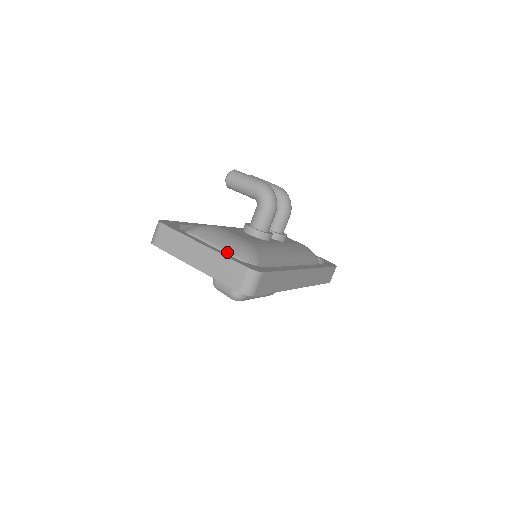
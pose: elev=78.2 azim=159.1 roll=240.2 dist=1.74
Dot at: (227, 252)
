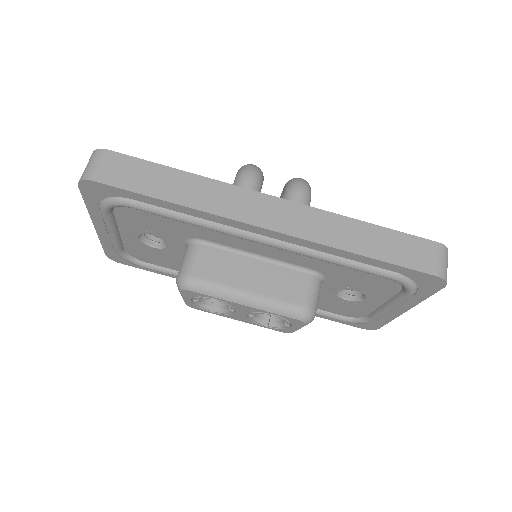
Dot at: occluded
